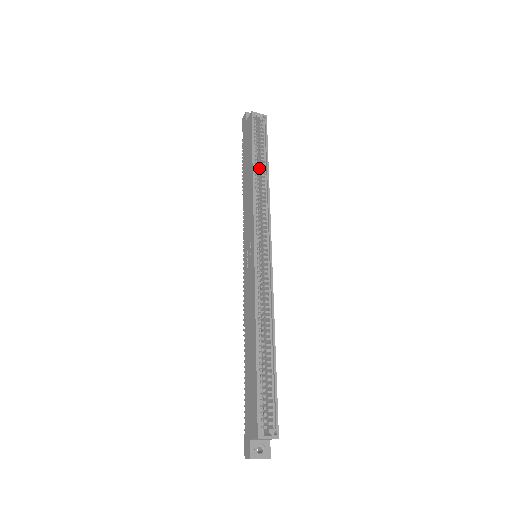
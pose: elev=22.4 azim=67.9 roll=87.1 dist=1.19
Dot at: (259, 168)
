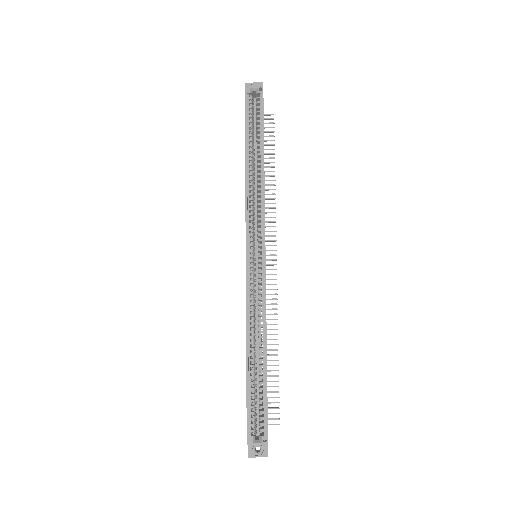
Dot at: occluded
